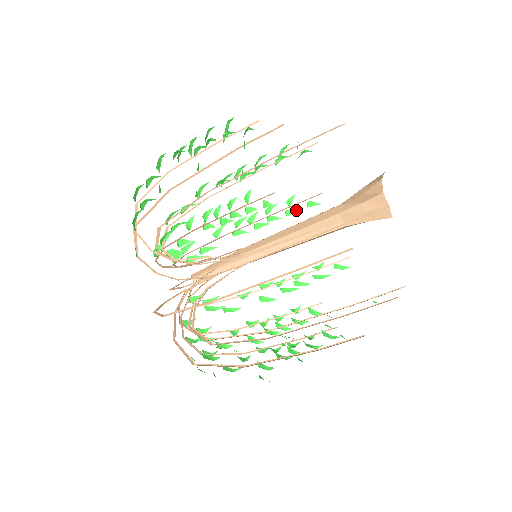
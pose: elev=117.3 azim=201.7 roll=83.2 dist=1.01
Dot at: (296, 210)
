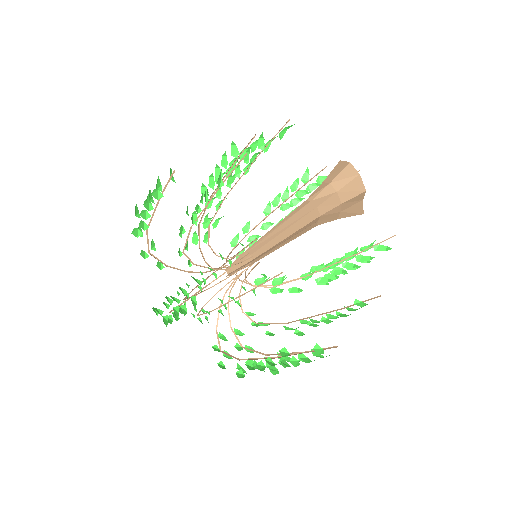
Dot at: (372, 257)
